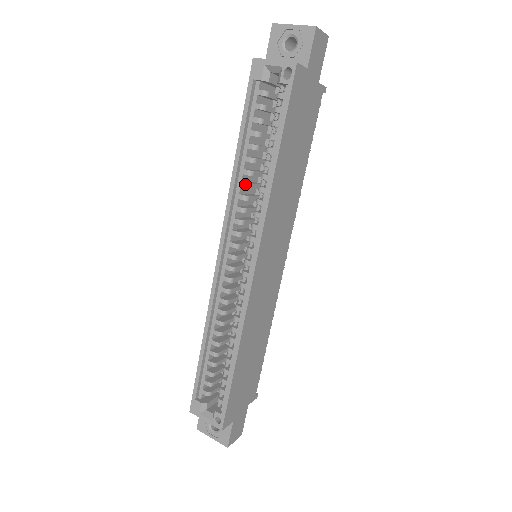
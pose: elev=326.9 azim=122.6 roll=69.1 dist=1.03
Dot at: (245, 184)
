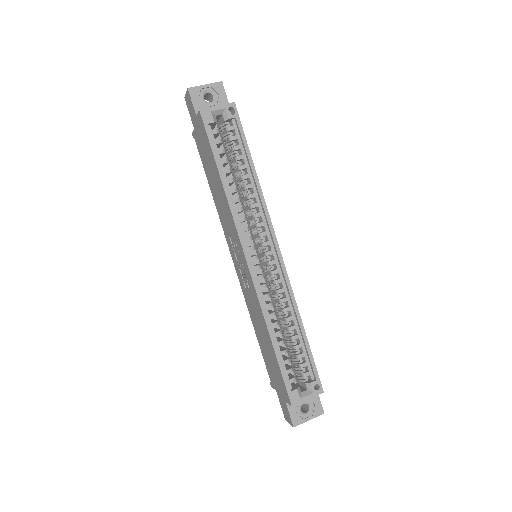
Dot at: (237, 199)
